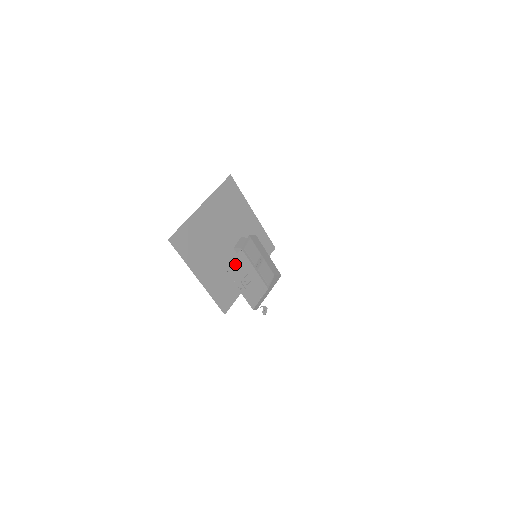
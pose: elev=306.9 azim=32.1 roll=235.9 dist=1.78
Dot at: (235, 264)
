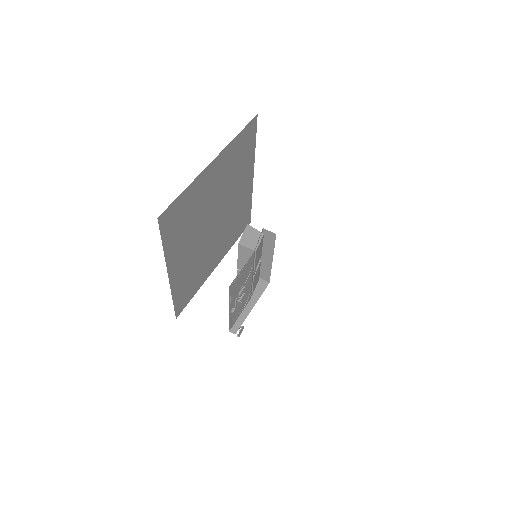
Dot at: (240, 275)
